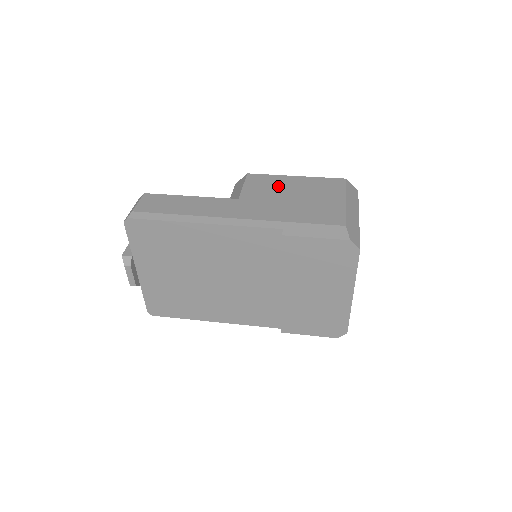
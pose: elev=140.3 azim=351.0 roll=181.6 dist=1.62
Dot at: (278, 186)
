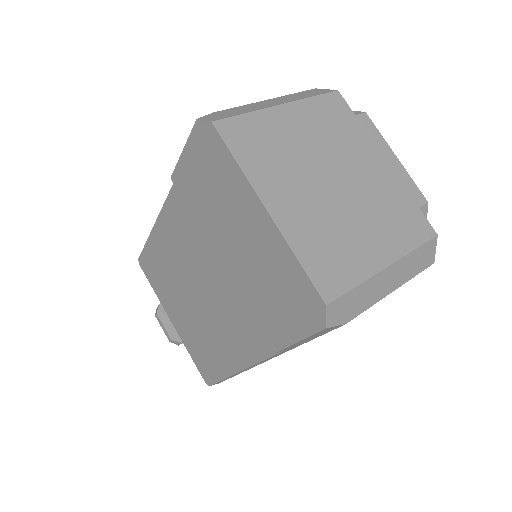
Dot at: occluded
